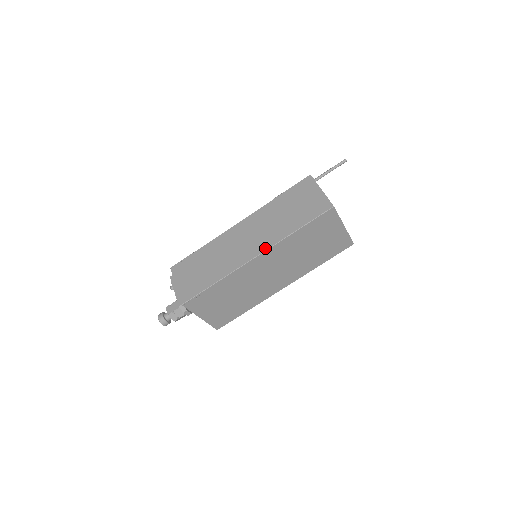
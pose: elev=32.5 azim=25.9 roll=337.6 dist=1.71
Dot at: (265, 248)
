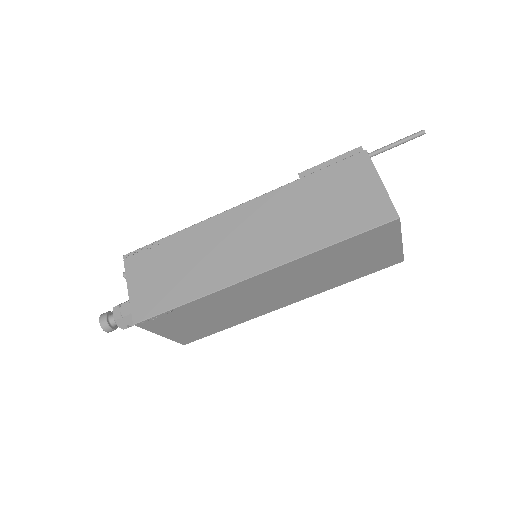
Dot at: (275, 263)
